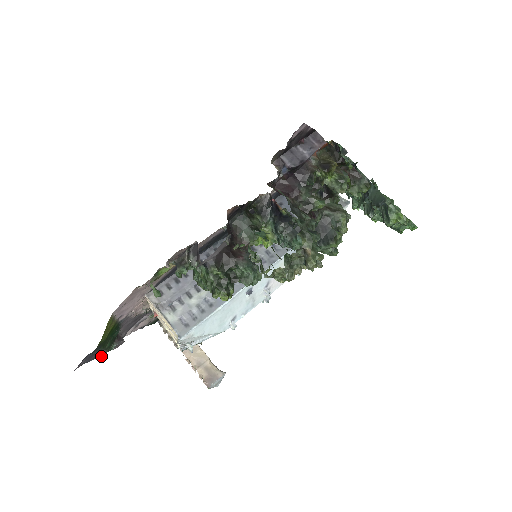
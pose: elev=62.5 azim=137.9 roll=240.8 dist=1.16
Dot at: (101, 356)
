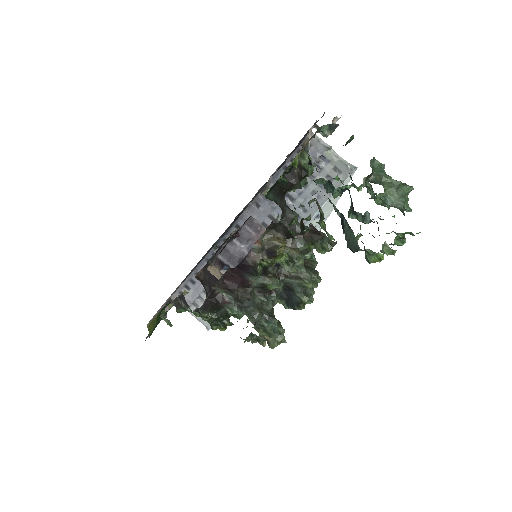
Dot at: occluded
